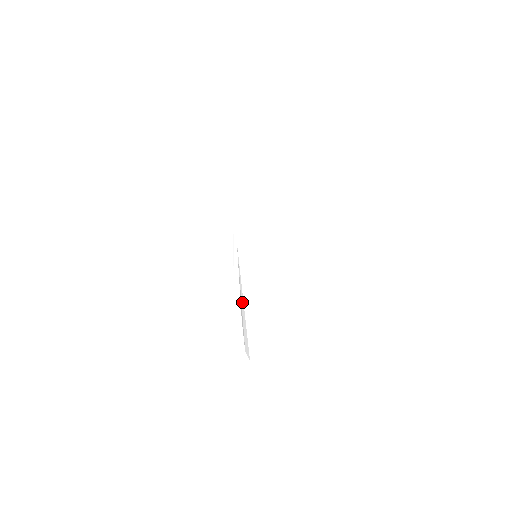
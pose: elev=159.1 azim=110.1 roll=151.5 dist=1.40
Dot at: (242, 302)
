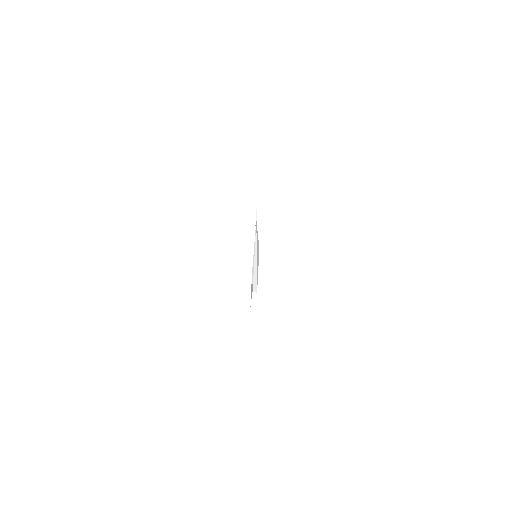
Dot at: (255, 259)
